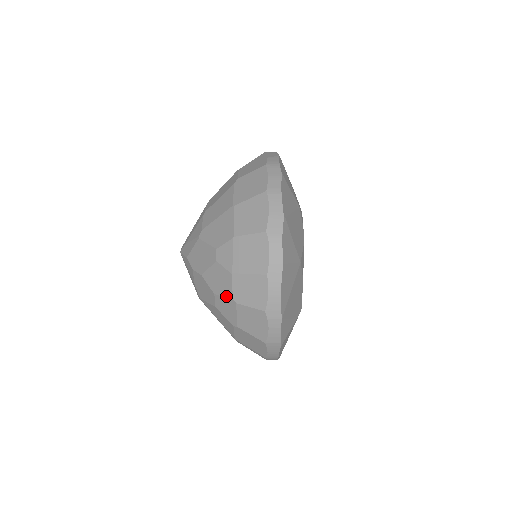
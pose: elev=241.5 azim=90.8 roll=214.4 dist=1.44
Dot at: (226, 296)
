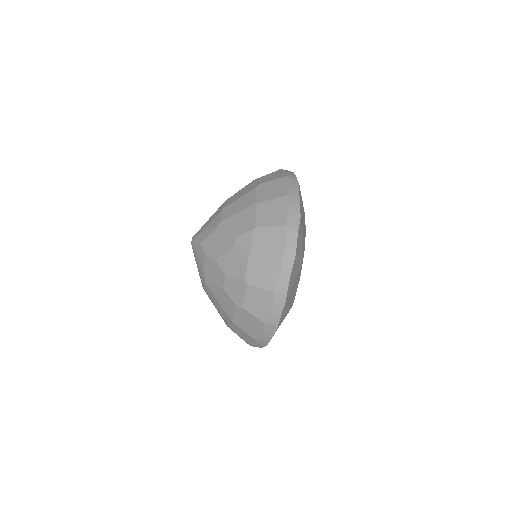
Dot at: (238, 278)
